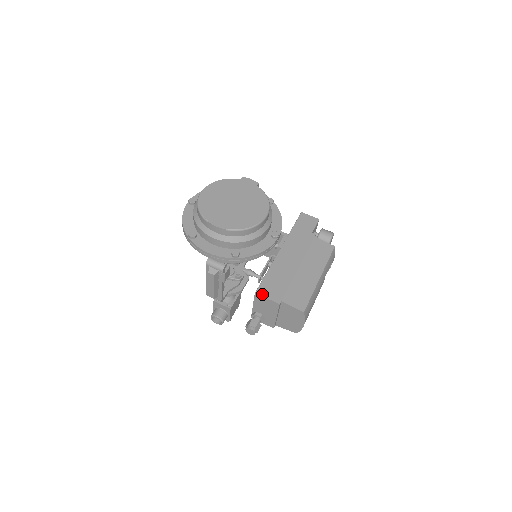
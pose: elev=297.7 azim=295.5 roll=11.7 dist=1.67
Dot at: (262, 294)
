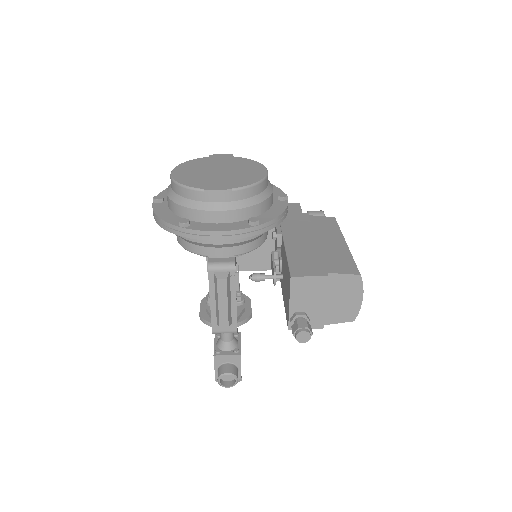
Dot at: (300, 275)
